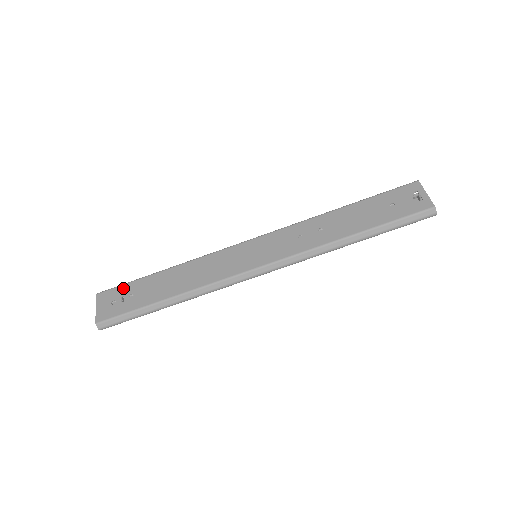
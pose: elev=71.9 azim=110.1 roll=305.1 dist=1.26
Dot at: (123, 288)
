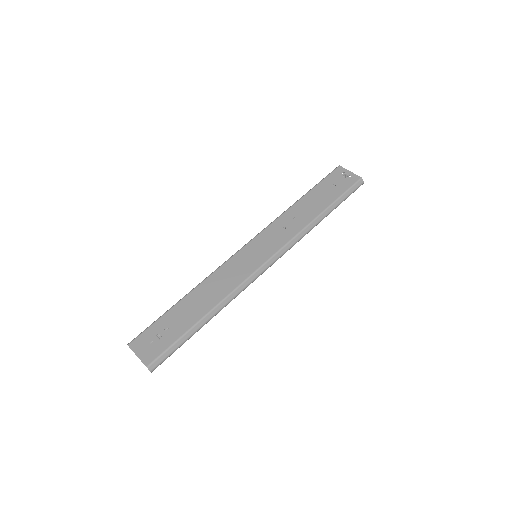
Dot at: (153, 328)
